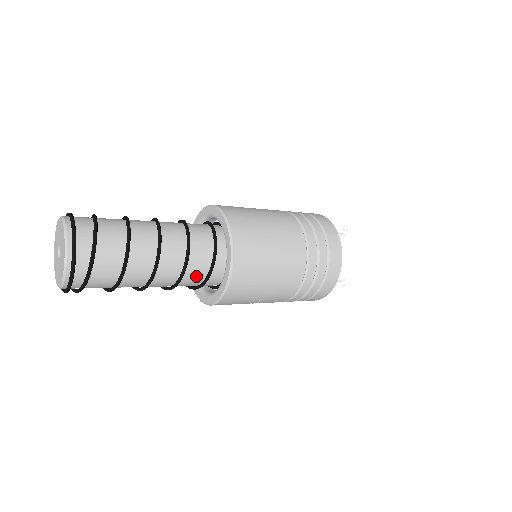
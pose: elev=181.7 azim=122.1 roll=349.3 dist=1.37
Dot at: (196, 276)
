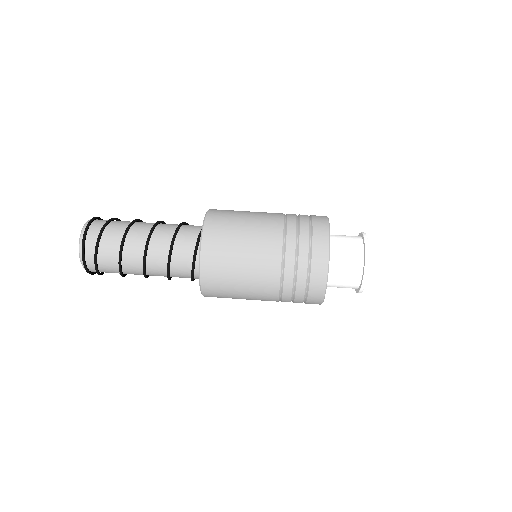
Dot at: (183, 274)
